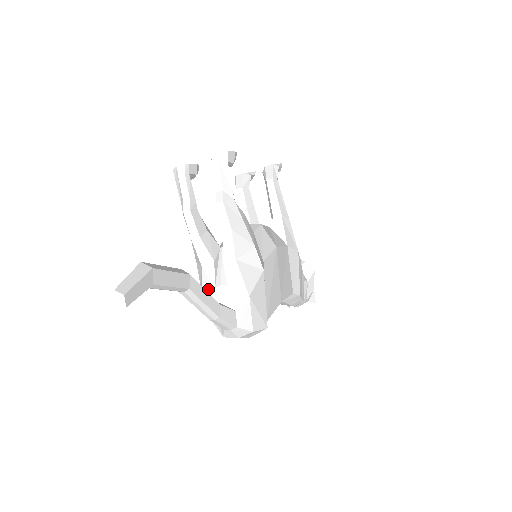
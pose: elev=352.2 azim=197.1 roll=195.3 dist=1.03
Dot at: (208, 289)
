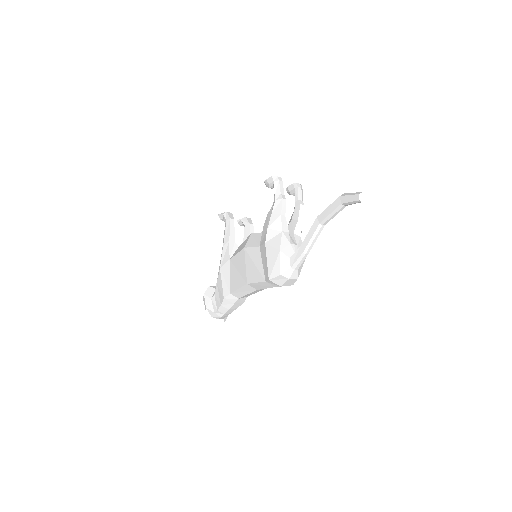
Dot at: (286, 243)
